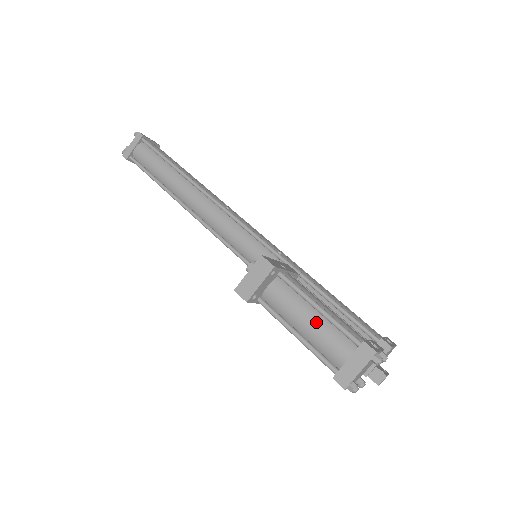
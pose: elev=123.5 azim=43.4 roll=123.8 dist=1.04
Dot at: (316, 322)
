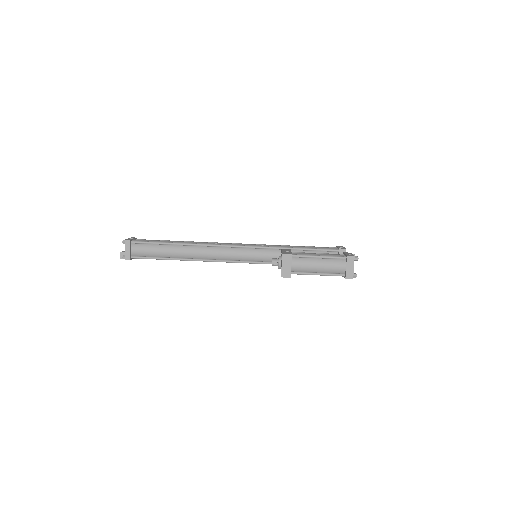
Dot at: (323, 263)
